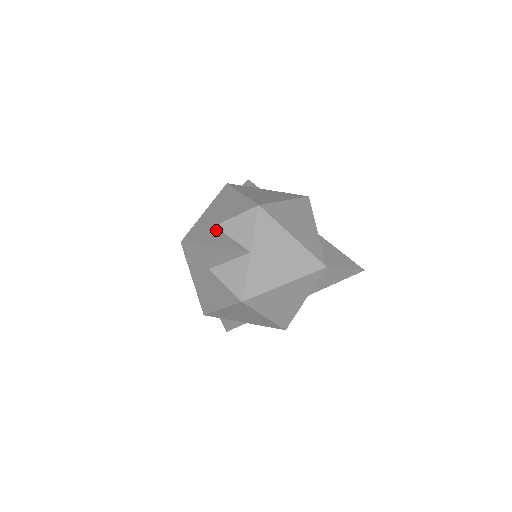
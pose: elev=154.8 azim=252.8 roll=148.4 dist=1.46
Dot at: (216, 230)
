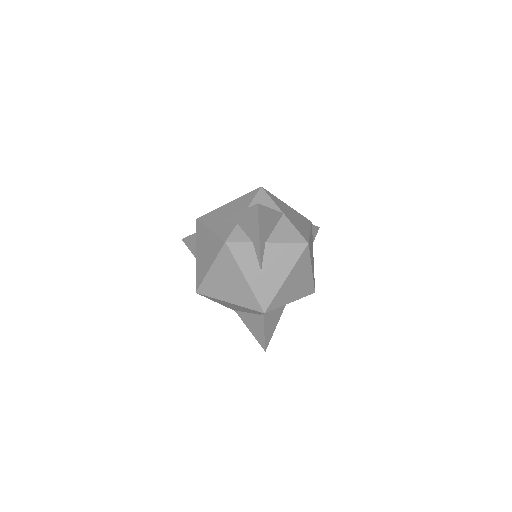
Dot at: occluded
